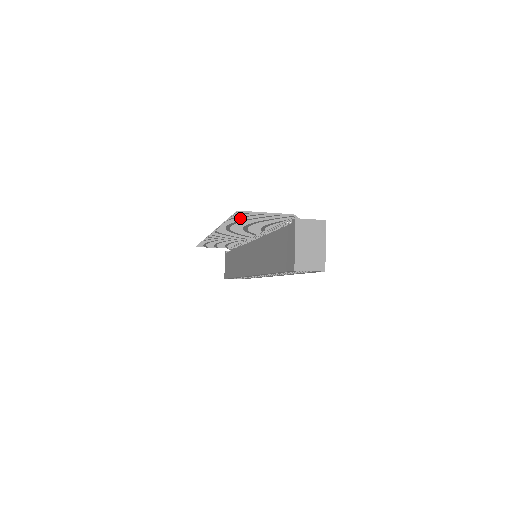
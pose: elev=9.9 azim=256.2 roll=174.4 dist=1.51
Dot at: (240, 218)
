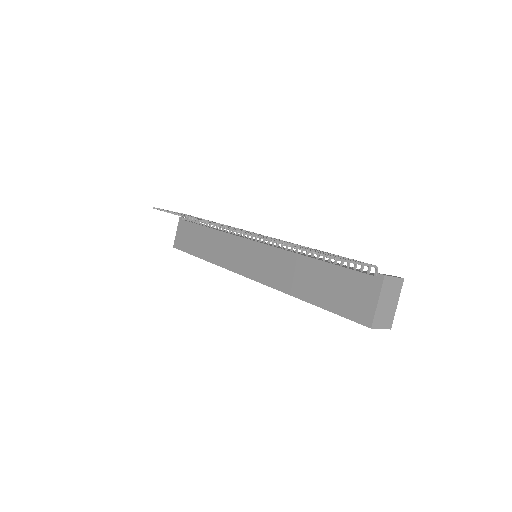
Dot at: occluded
